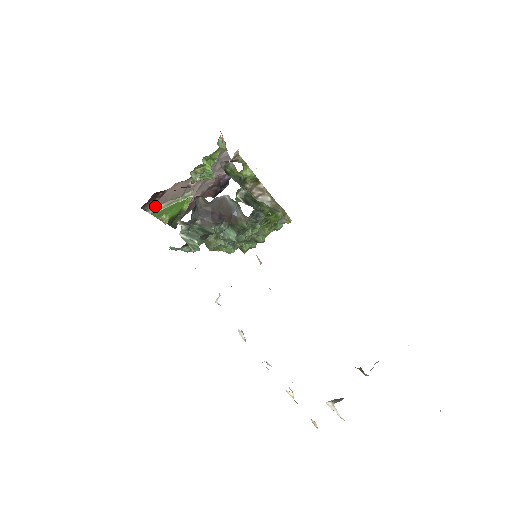
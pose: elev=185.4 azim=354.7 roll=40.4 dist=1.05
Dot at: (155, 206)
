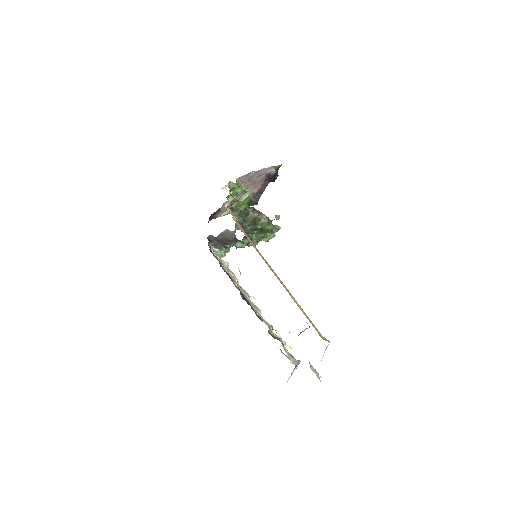
Dot at: (222, 213)
